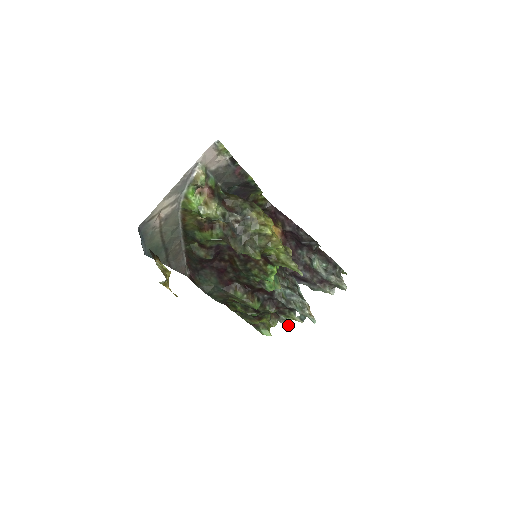
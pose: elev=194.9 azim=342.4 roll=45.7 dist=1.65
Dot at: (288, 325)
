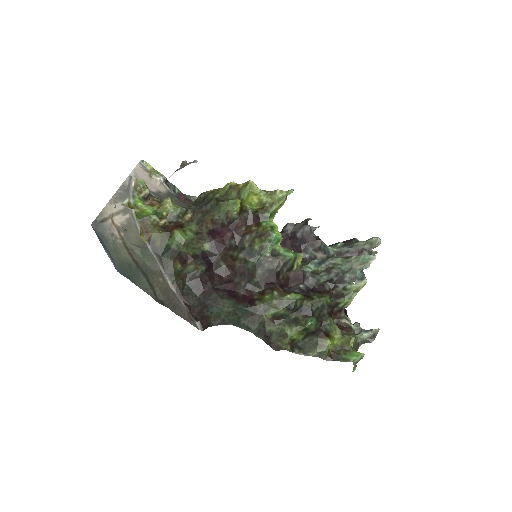
Dot at: (372, 333)
